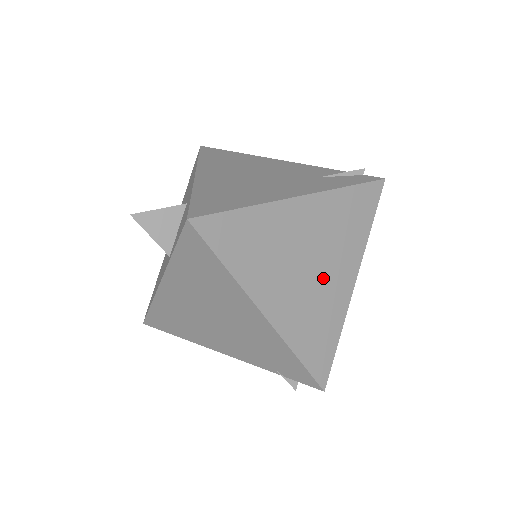
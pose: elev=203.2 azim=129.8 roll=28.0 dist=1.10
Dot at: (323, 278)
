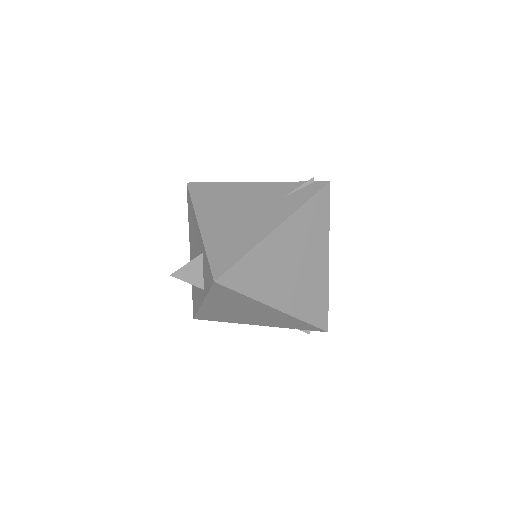
Dot at: (307, 268)
